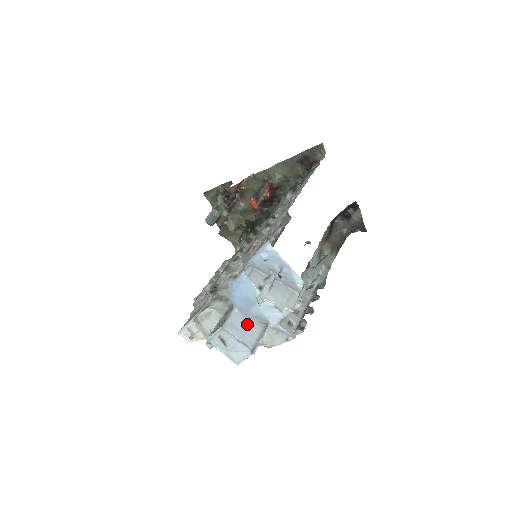
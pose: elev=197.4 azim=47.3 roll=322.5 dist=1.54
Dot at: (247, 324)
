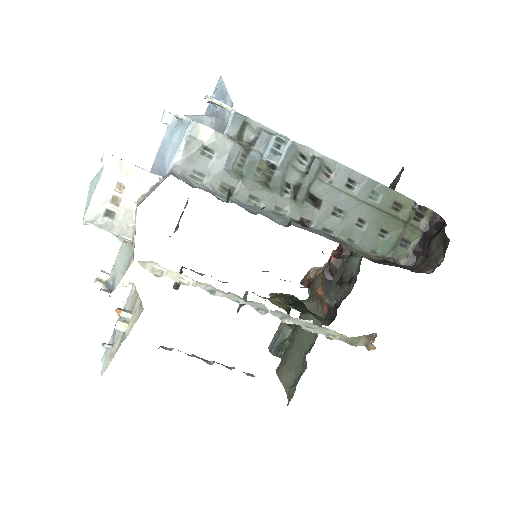
Dot at: occluded
